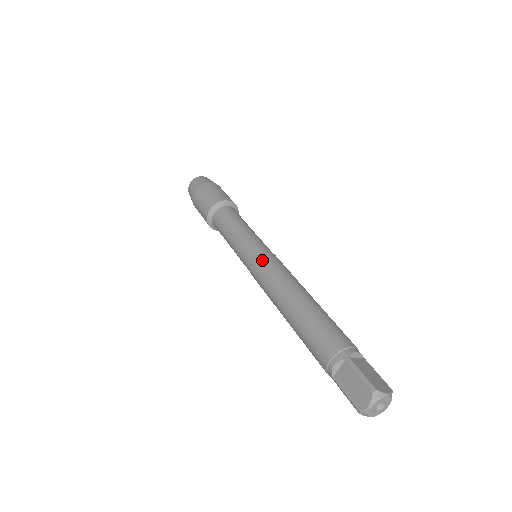
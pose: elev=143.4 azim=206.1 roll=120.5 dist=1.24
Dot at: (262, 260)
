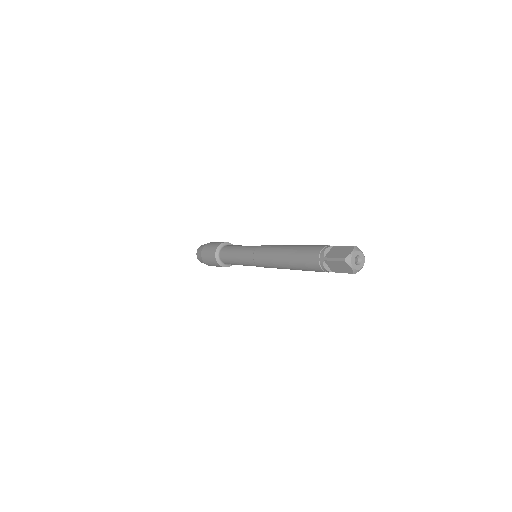
Dot at: (265, 245)
